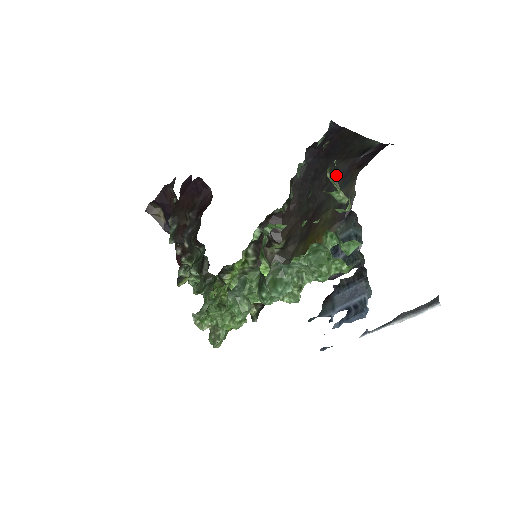
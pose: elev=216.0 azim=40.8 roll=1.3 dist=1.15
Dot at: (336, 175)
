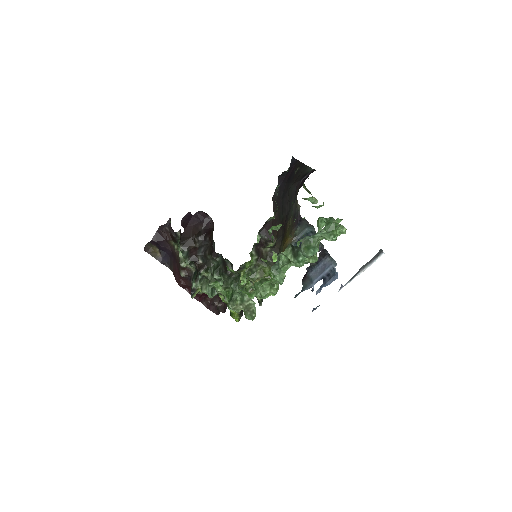
Dot at: (291, 194)
